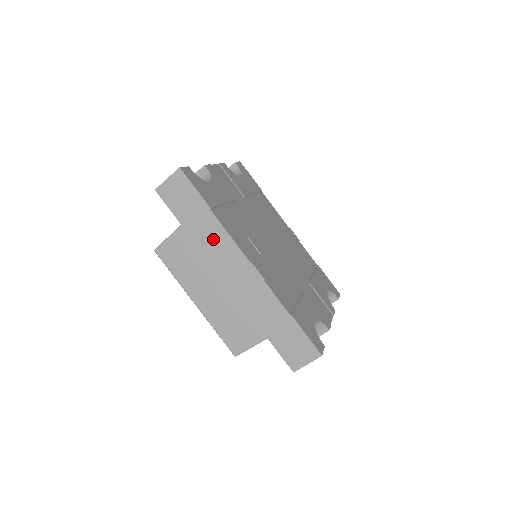
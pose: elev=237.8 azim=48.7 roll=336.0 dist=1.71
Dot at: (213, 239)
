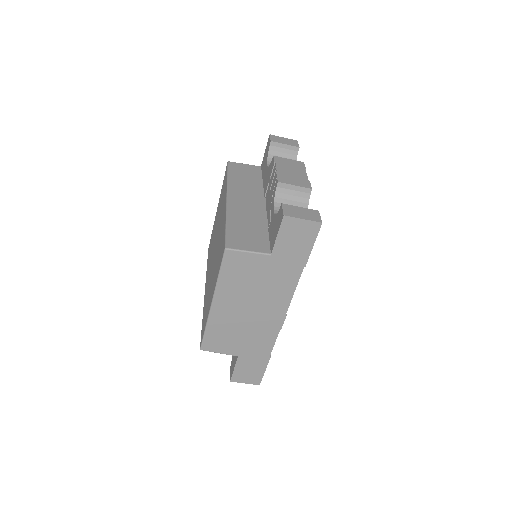
Dot at: (281, 283)
